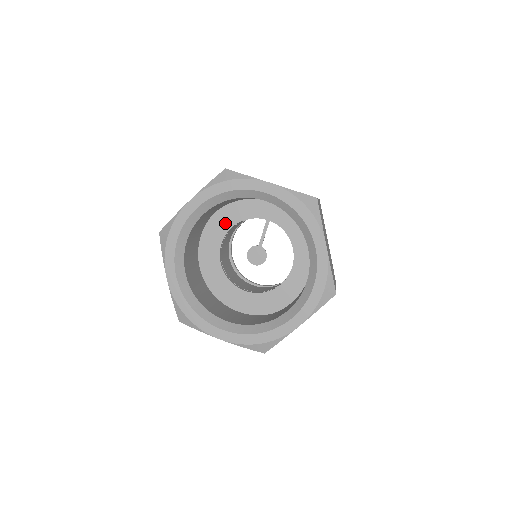
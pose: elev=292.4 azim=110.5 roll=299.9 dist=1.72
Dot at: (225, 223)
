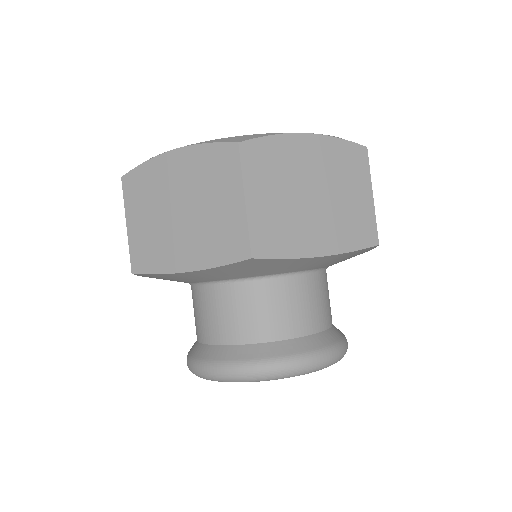
Dot at: occluded
